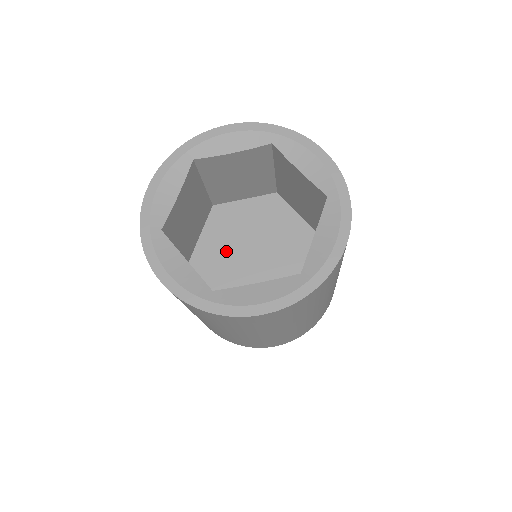
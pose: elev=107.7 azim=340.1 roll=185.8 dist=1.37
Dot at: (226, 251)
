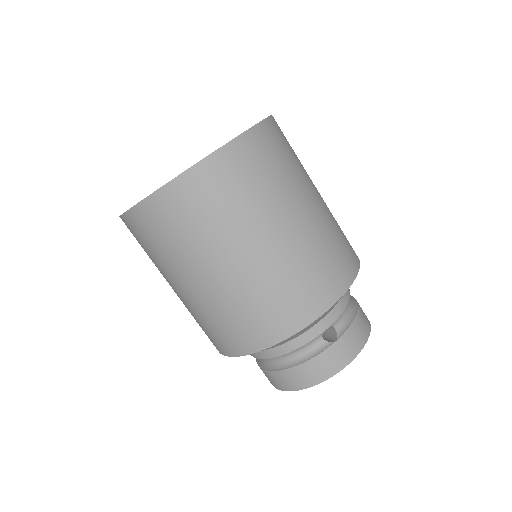
Dot at: occluded
